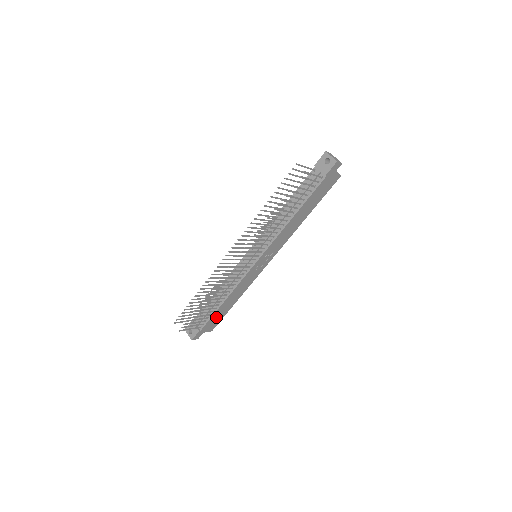
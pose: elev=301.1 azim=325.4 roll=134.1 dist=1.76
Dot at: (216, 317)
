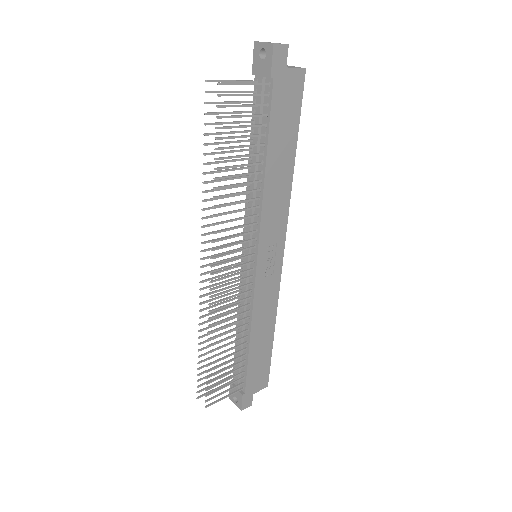
Dot at: (256, 366)
